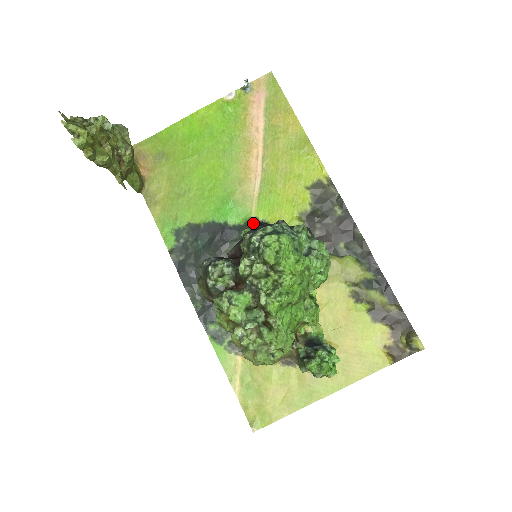
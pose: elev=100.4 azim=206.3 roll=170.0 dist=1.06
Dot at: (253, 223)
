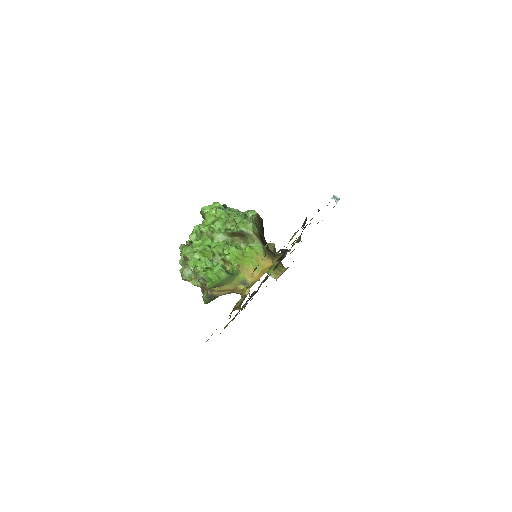
Dot at: occluded
